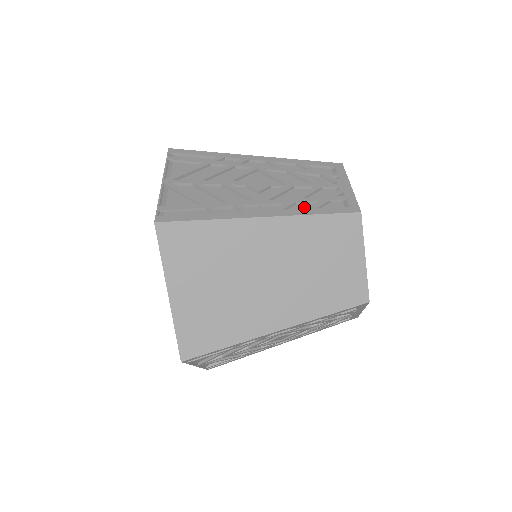
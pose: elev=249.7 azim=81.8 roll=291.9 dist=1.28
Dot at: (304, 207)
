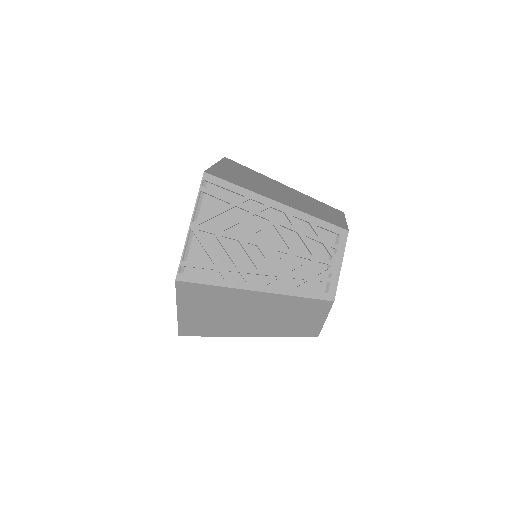
Dot at: occluded
